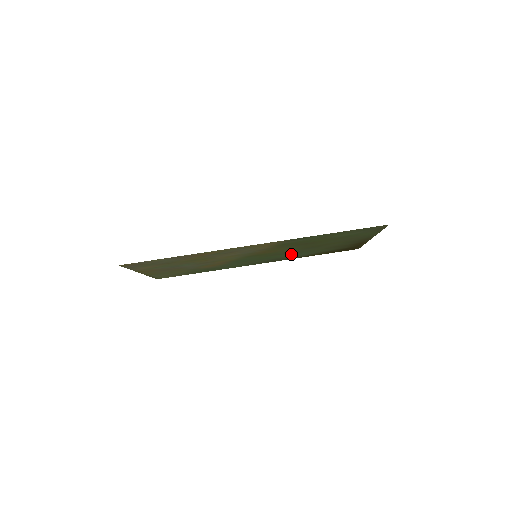
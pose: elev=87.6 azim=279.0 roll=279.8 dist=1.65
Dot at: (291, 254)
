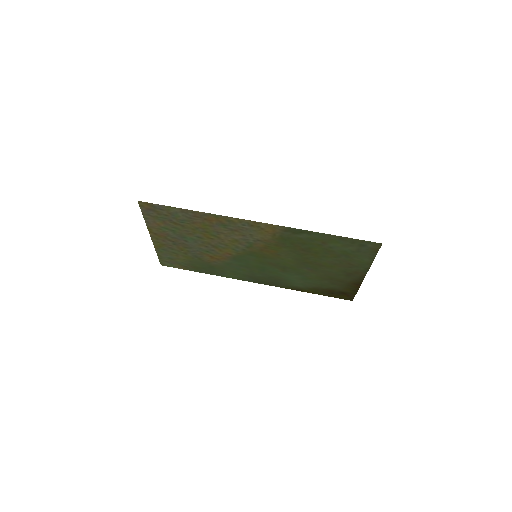
Dot at: (288, 274)
